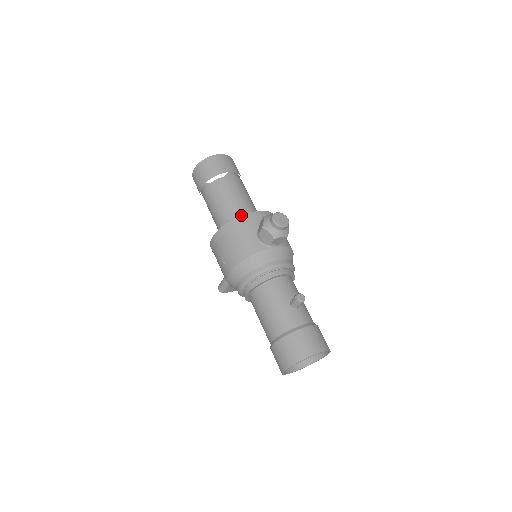
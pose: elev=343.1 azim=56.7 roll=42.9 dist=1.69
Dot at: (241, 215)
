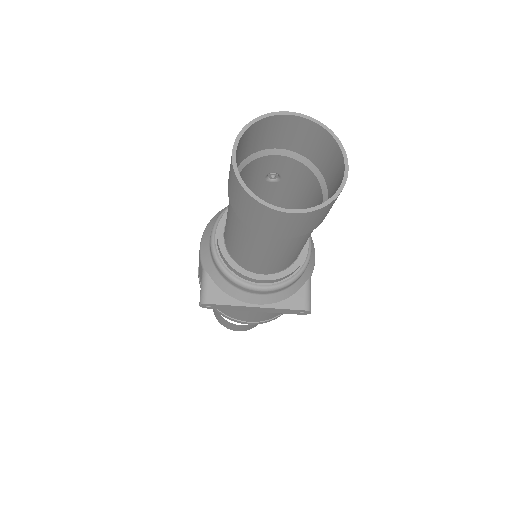
Dot at: occluded
